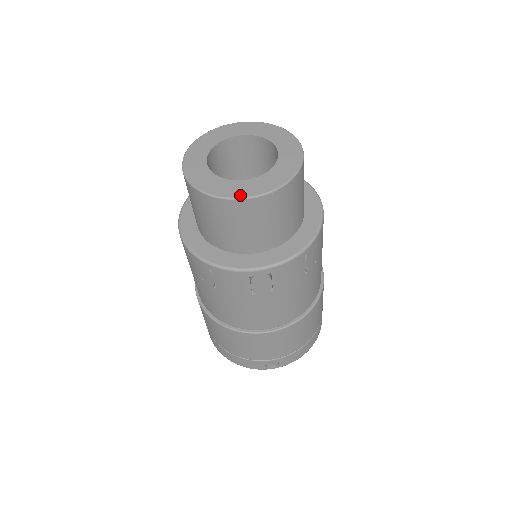
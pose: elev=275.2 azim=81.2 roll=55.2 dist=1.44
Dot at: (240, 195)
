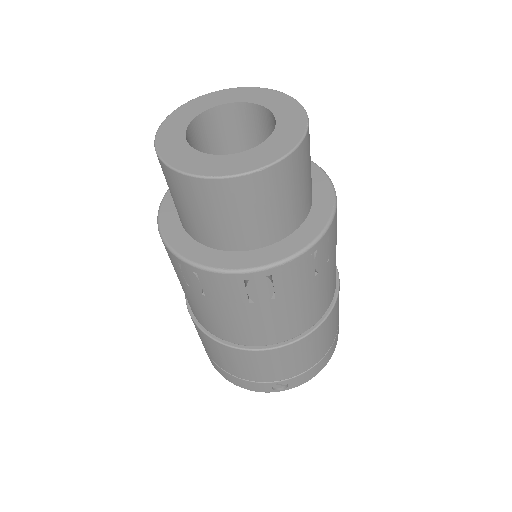
Dot at: (226, 172)
